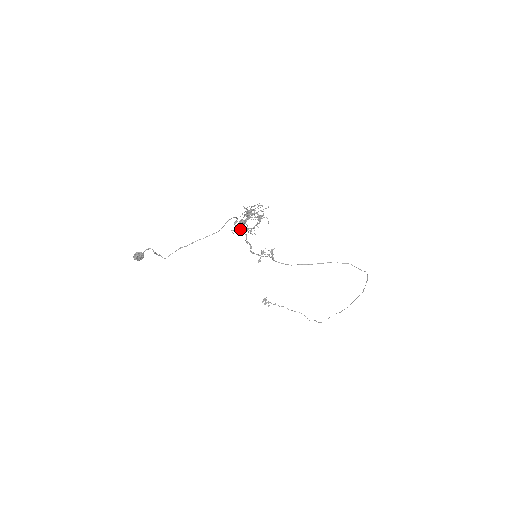
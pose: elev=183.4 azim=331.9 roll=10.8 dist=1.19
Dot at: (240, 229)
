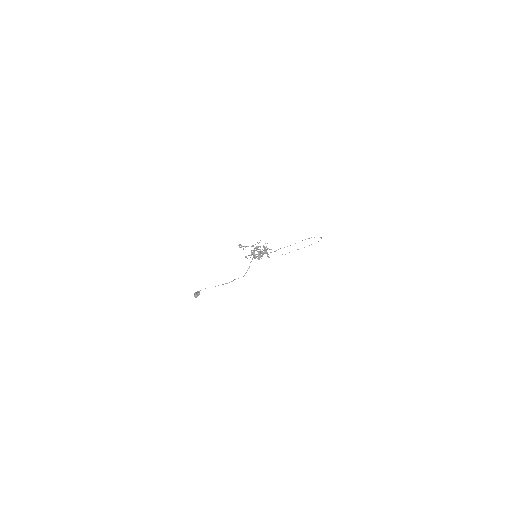
Dot at: occluded
